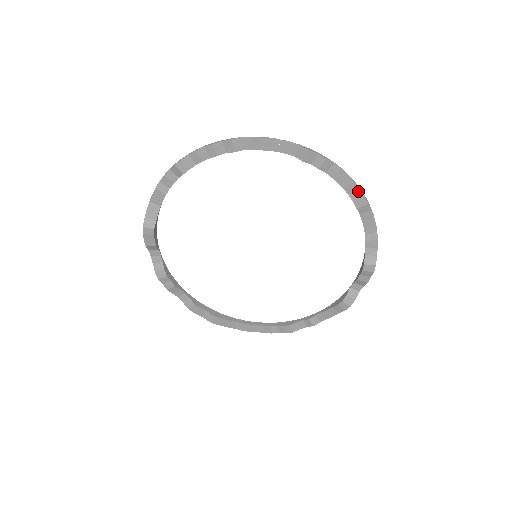
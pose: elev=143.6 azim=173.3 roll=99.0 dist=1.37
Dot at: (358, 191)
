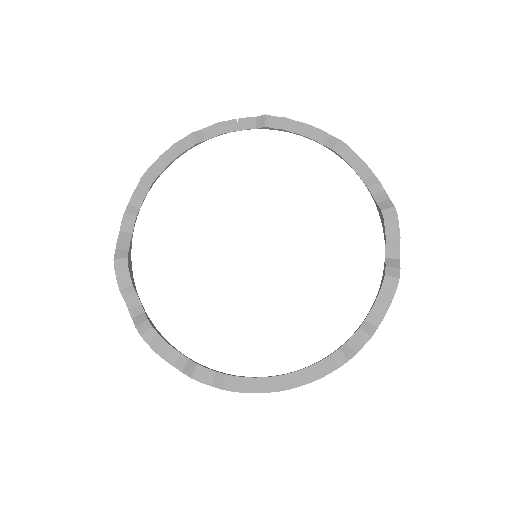
Dot at: (331, 138)
